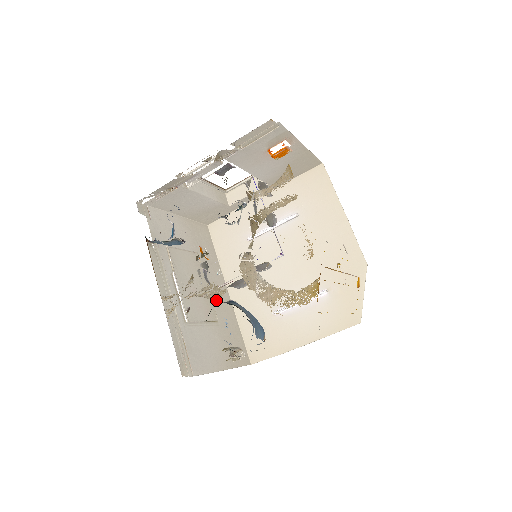
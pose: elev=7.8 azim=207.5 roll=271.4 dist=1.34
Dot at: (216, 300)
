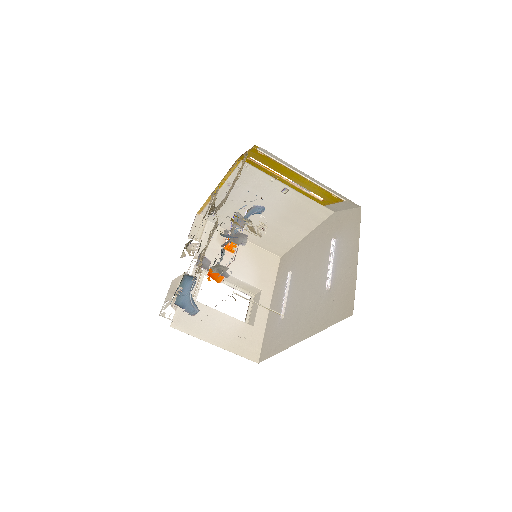
Dot at: (216, 227)
